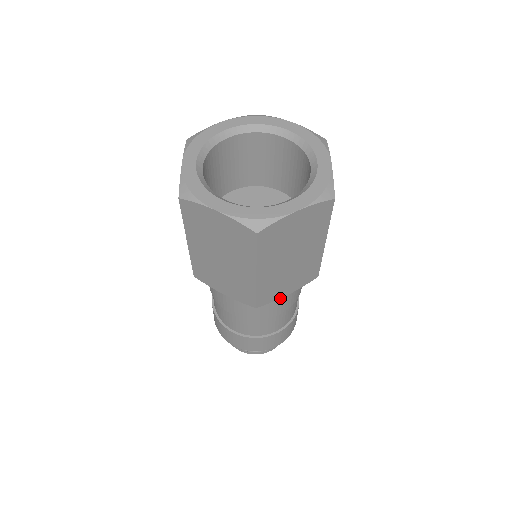
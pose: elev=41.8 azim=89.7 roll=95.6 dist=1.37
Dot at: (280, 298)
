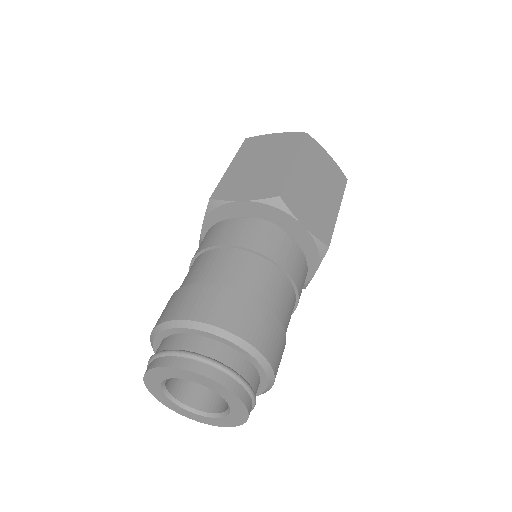
Dot at: (291, 241)
